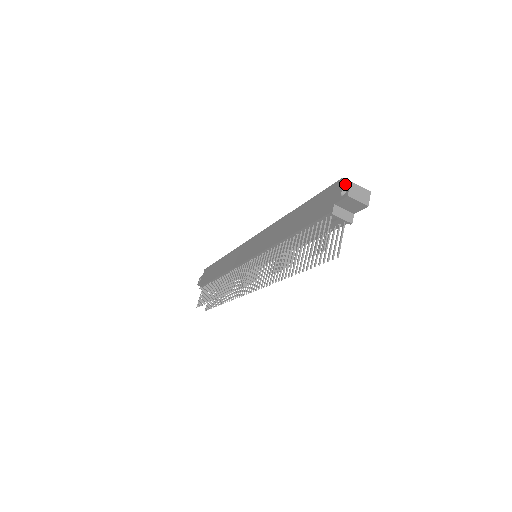
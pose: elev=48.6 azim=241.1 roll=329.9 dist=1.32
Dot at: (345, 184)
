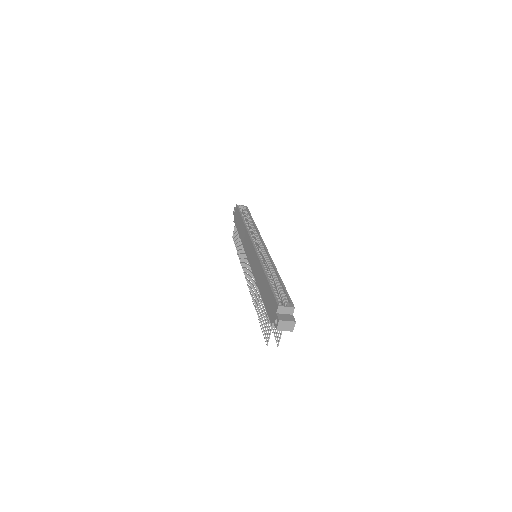
Dot at: (281, 309)
